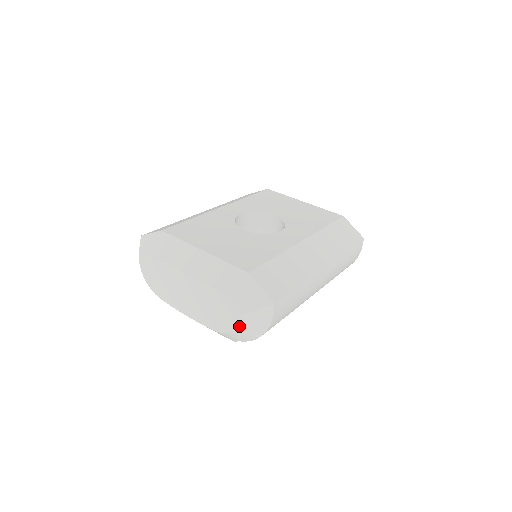
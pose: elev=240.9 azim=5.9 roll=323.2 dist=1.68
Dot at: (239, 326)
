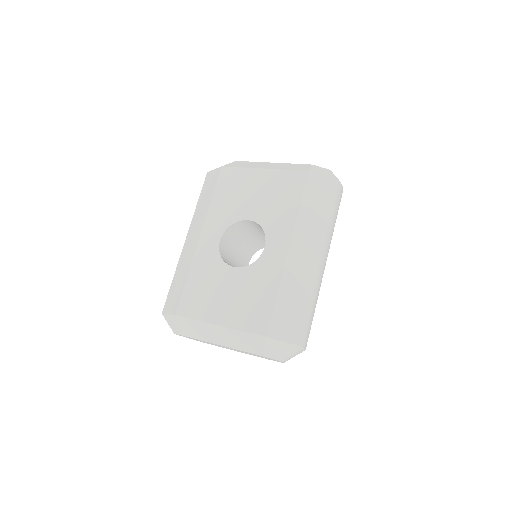
Dot at: occluded
